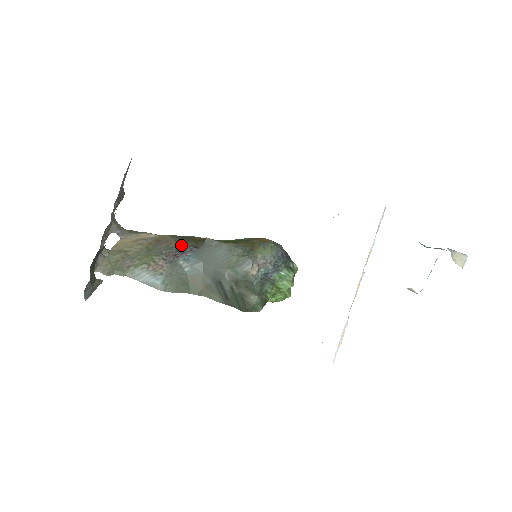
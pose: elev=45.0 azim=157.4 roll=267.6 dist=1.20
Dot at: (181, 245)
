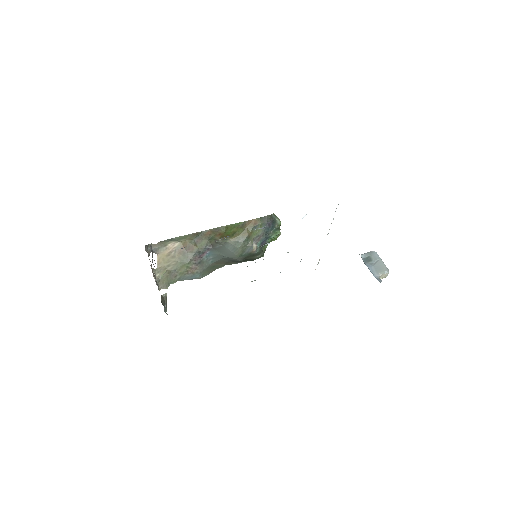
Dot at: (200, 248)
